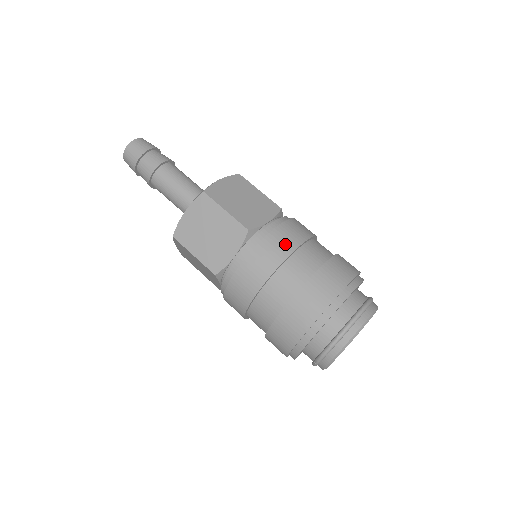
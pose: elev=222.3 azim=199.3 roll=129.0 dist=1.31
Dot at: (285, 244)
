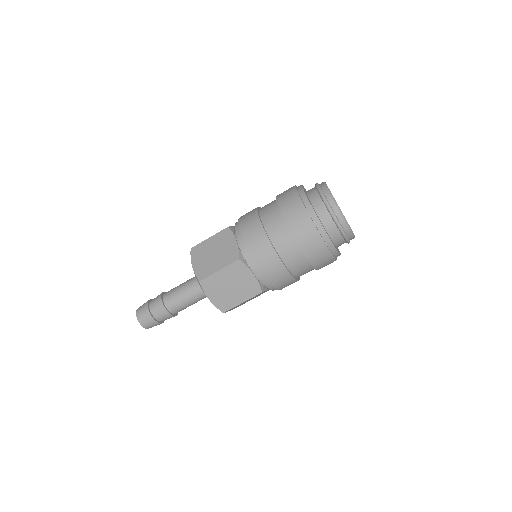
Dot at: (258, 237)
